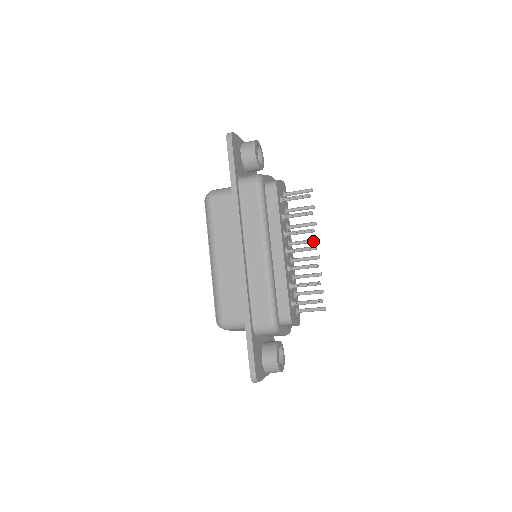
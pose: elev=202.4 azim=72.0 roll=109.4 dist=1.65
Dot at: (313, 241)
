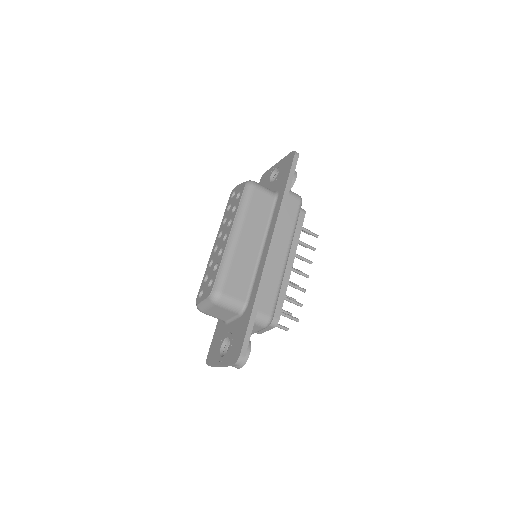
Dot at: occluded
